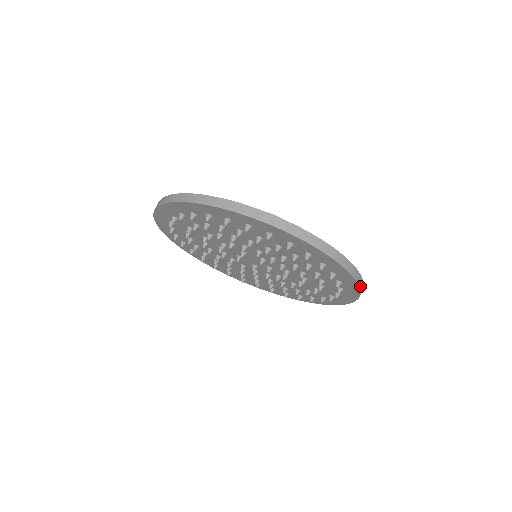
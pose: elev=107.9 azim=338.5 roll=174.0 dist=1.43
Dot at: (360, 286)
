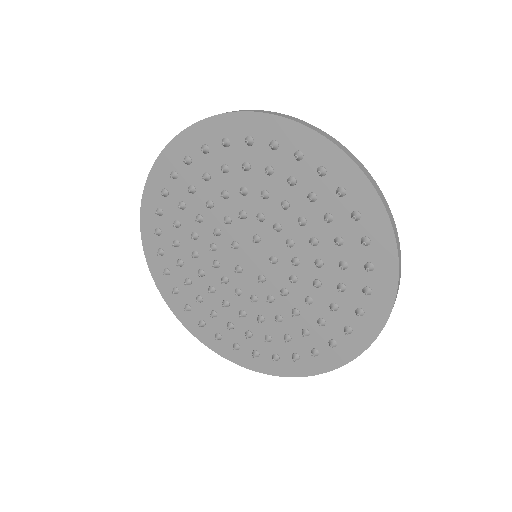
Dot at: (367, 177)
